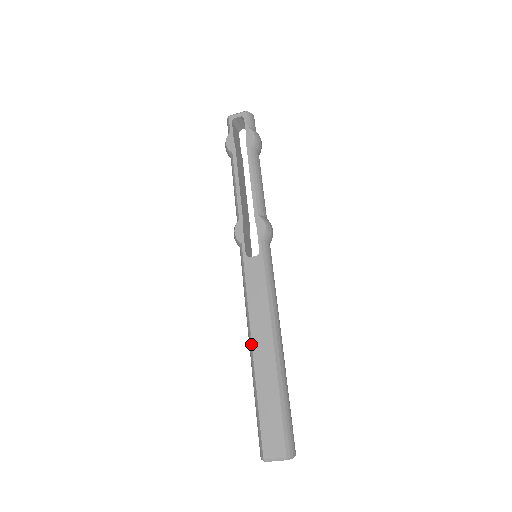
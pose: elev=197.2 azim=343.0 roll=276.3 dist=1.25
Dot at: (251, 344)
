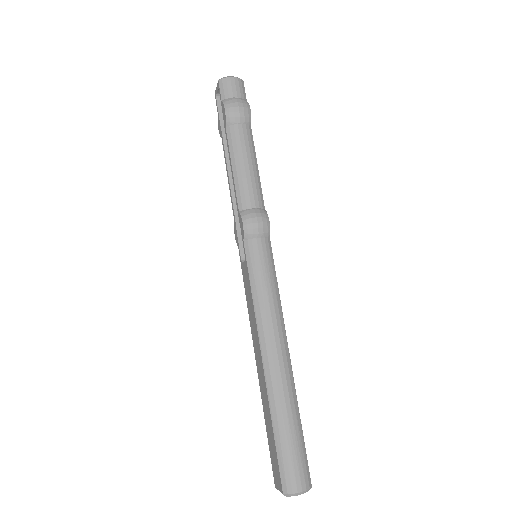
Dot at: (256, 362)
